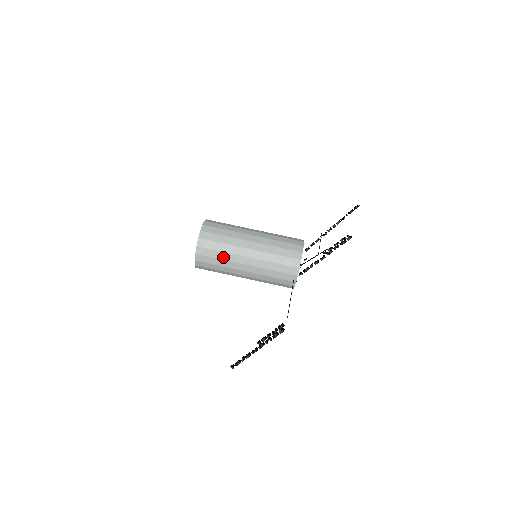
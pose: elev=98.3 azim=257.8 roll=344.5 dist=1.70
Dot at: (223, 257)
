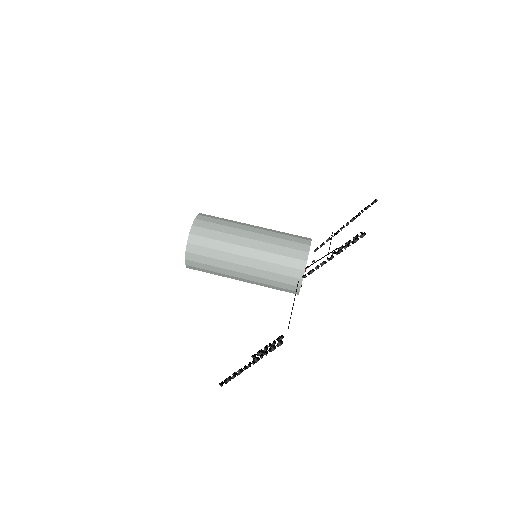
Dot at: (217, 256)
